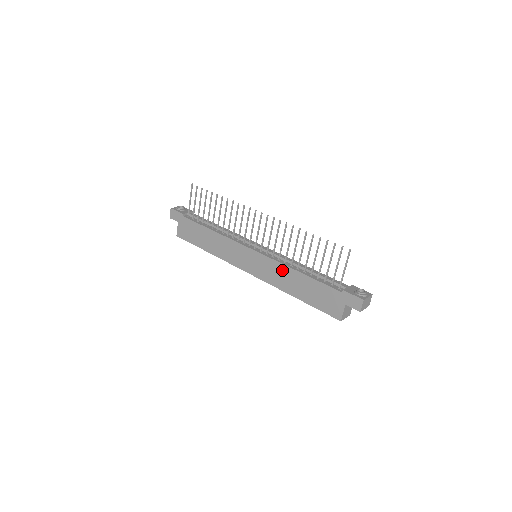
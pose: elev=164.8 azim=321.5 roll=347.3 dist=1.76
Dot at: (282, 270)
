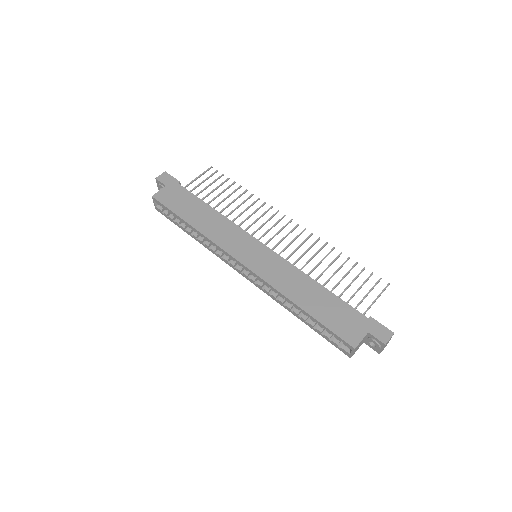
Dot at: (295, 274)
